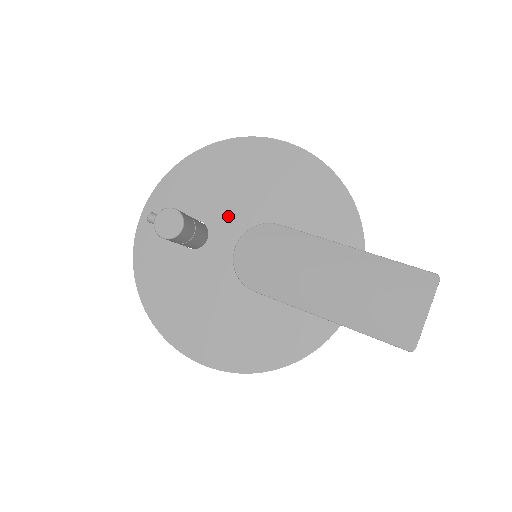
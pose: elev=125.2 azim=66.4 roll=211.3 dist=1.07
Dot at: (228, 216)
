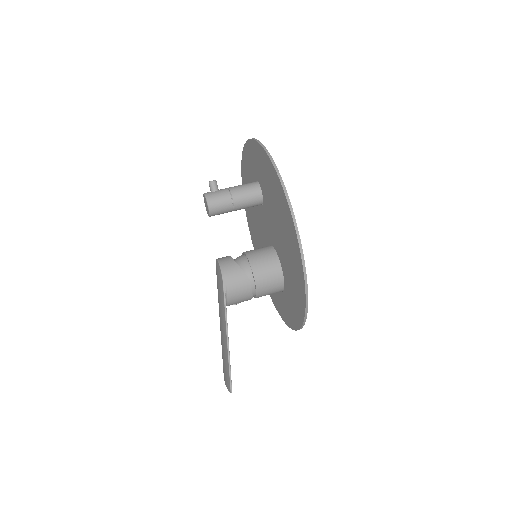
Dot at: (270, 215)
